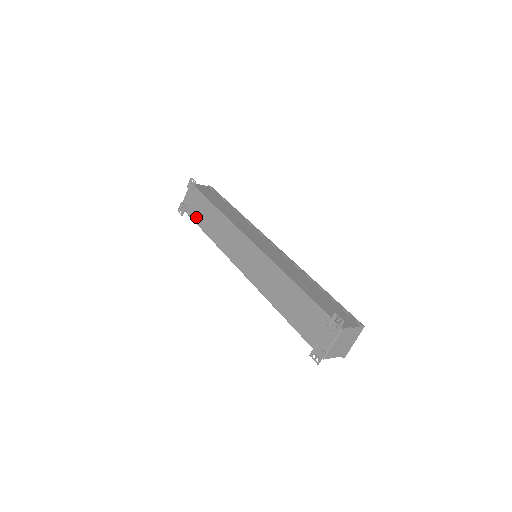
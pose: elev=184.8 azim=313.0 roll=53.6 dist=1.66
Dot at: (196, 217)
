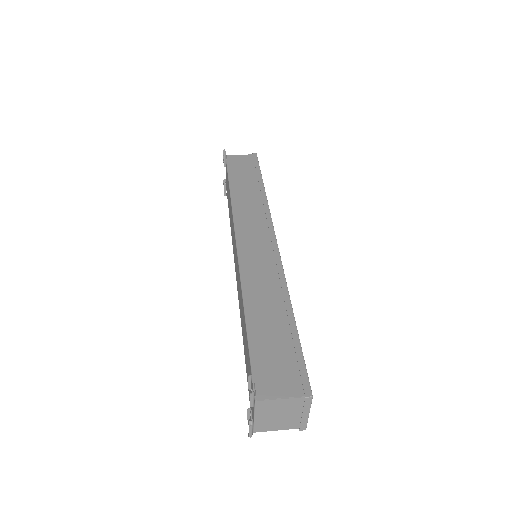
Dot at: occluded
